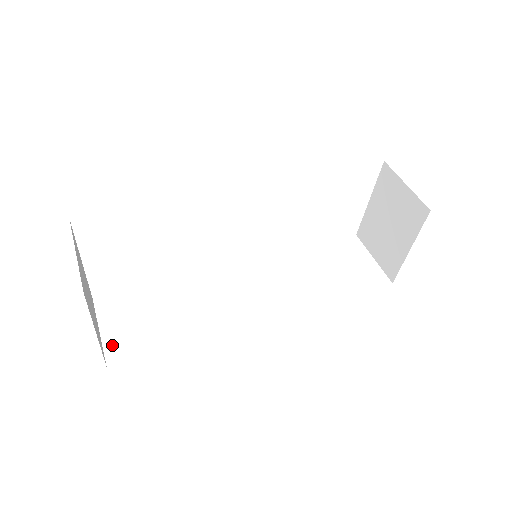
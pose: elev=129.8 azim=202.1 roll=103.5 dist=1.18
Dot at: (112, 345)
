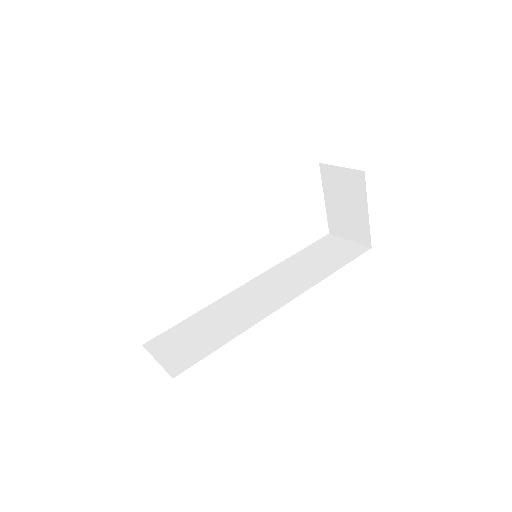
Dot at: (171, 365)
